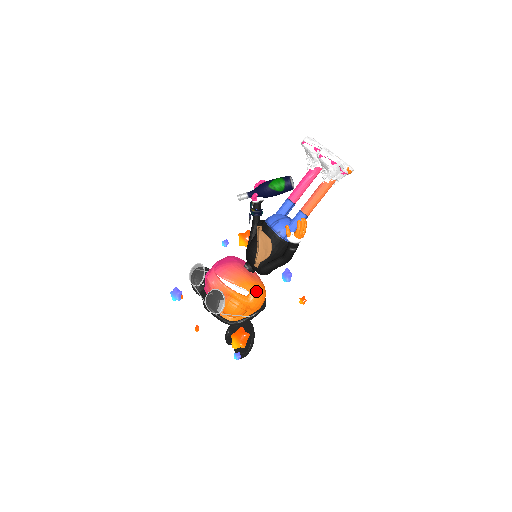
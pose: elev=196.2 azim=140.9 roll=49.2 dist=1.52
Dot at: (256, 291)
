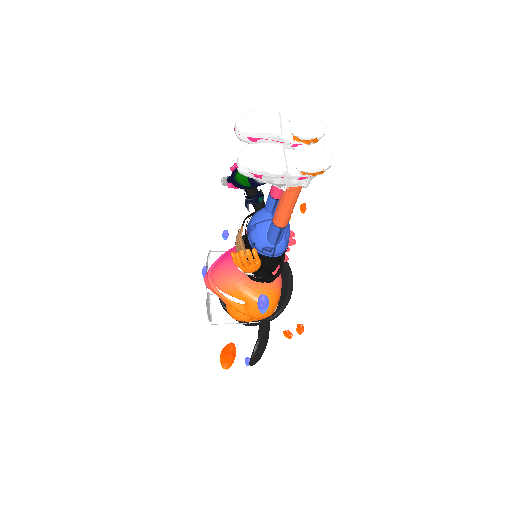
Dot at: (252, 302)
